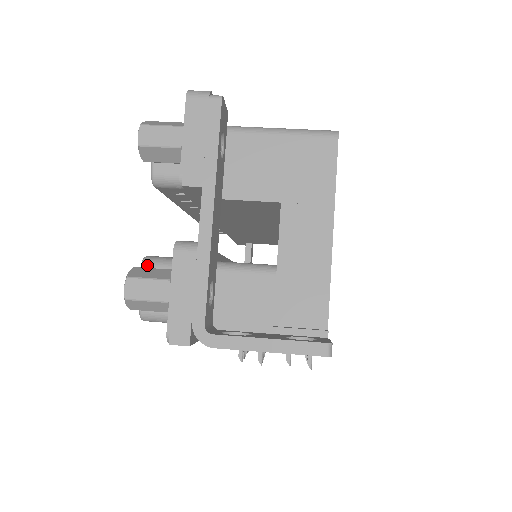
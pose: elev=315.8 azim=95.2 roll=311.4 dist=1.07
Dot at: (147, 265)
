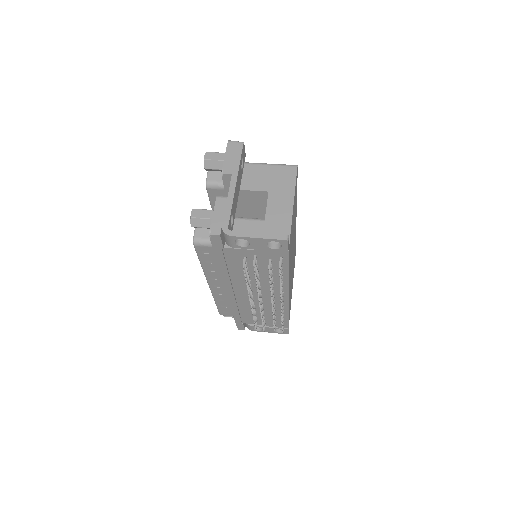
Dot at: occluded
